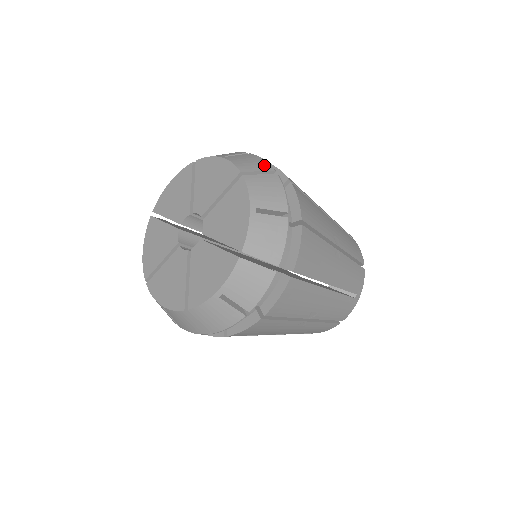
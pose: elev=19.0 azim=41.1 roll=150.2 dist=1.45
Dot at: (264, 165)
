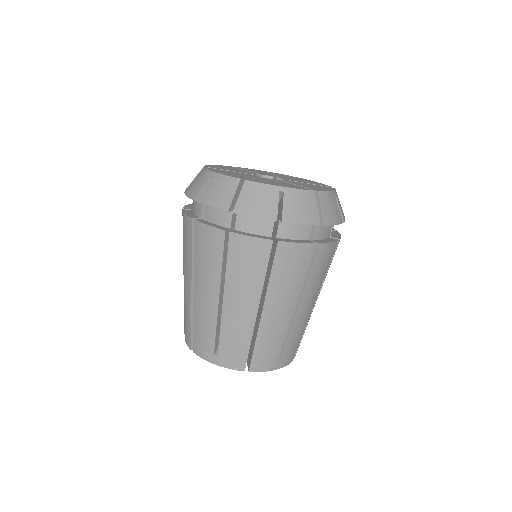
Dot at: occluded
